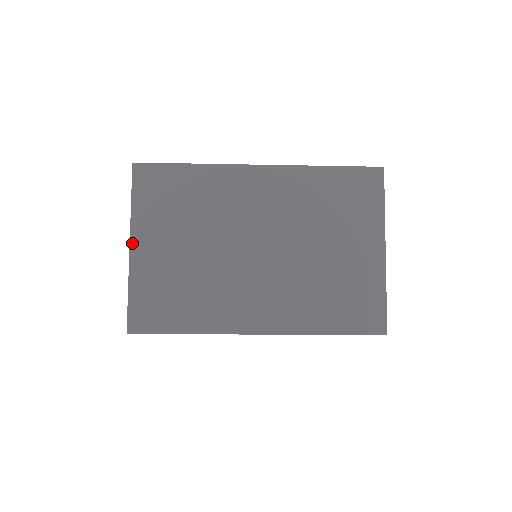
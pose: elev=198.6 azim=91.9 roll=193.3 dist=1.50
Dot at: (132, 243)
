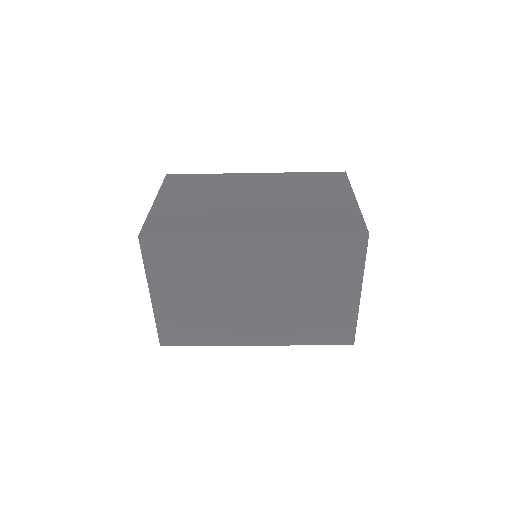
Dot at: (151, 294)
